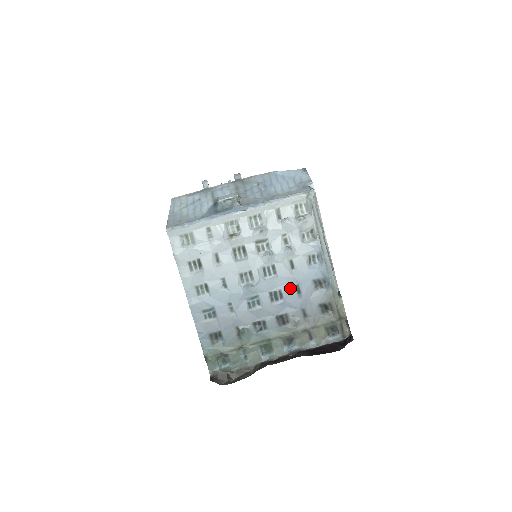
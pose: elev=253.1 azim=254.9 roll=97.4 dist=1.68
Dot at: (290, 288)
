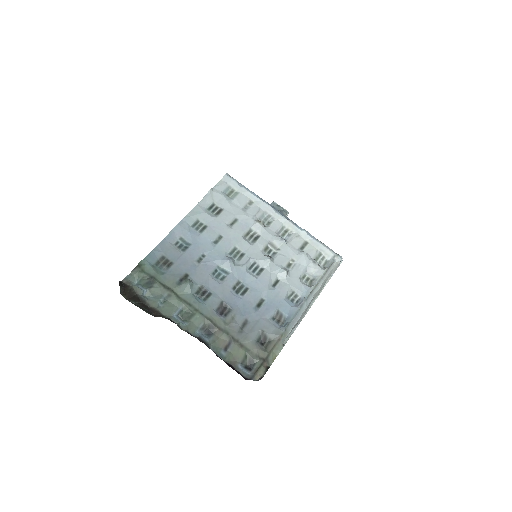
Dot at: (256, 295)
